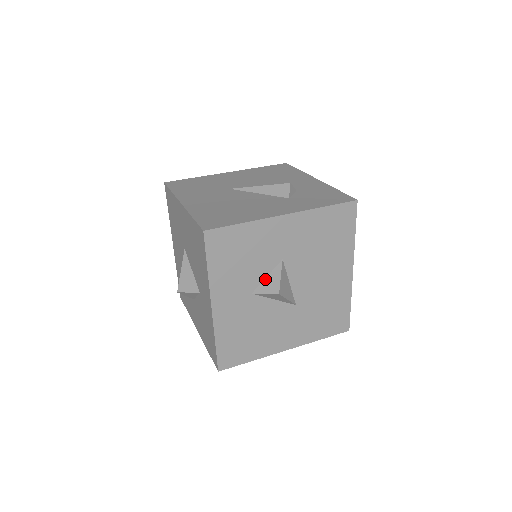
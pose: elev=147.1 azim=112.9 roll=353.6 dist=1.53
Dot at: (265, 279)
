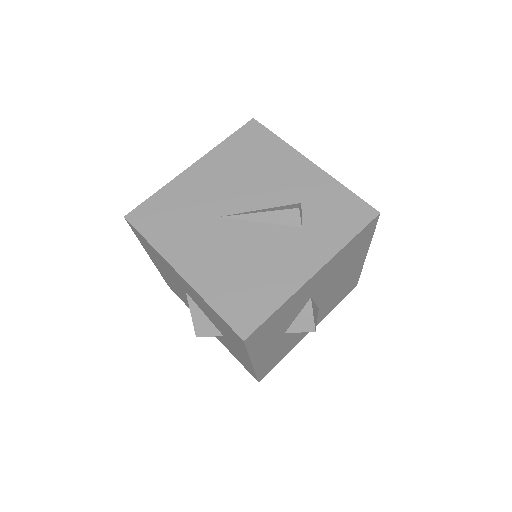
Dot at: (296, 319)
